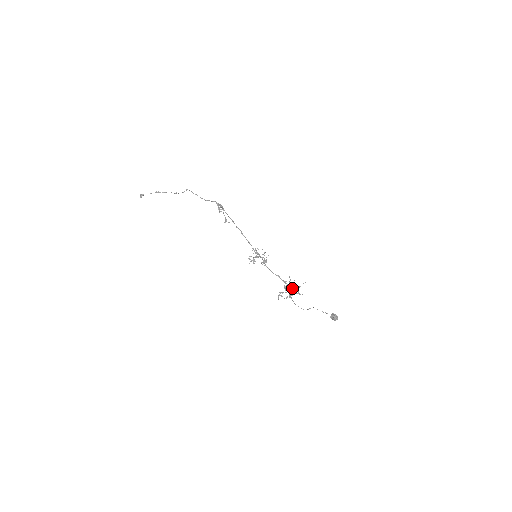
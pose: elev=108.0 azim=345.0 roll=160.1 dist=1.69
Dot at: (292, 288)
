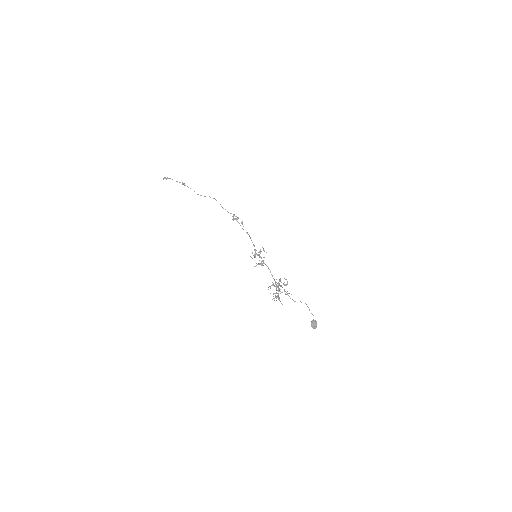
Dot at: (279, 291)
